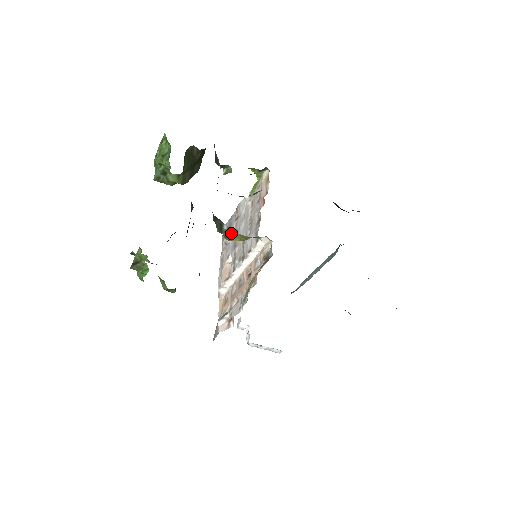
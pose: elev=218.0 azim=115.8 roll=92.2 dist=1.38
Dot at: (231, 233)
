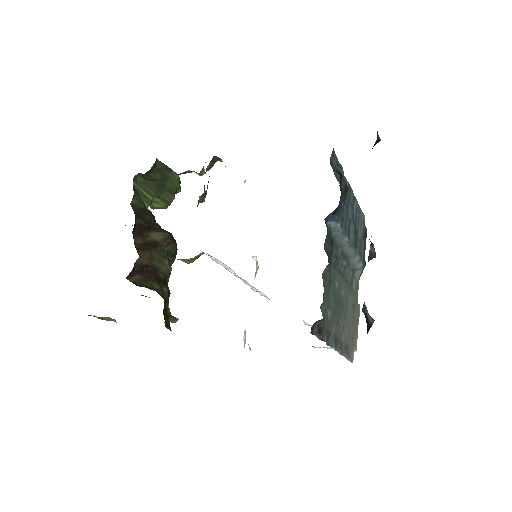
Dot at: occluded
